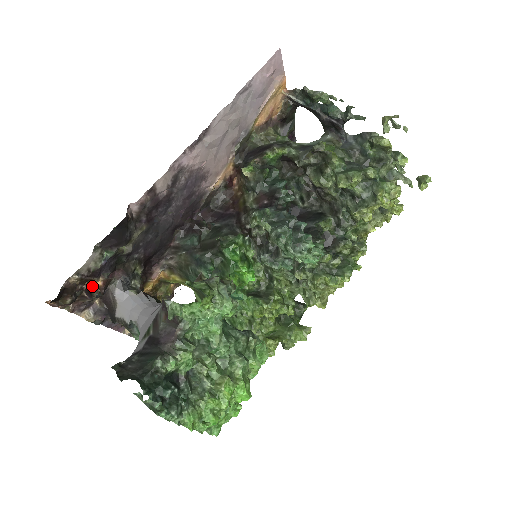
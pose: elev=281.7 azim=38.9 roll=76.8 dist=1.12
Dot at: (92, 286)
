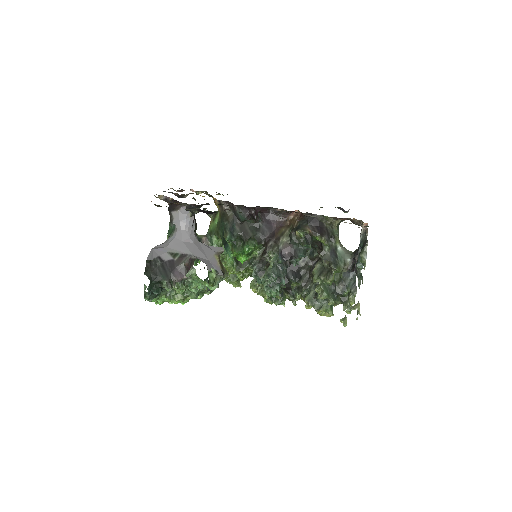
Dot at: (176, 202)
